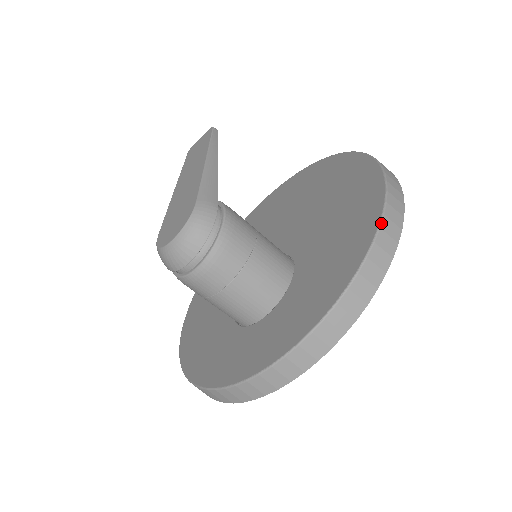
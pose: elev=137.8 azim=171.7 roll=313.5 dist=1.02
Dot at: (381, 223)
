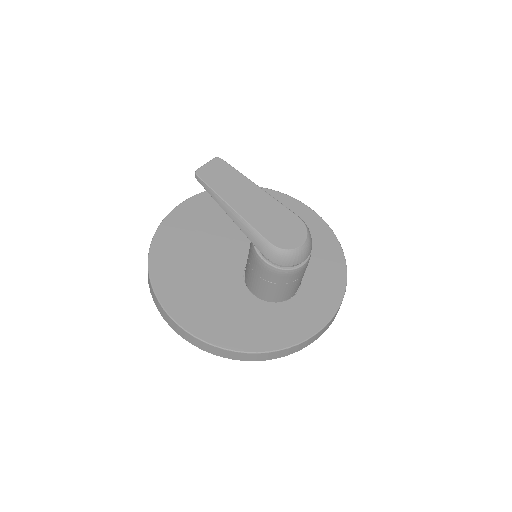
Dot at: occluded
